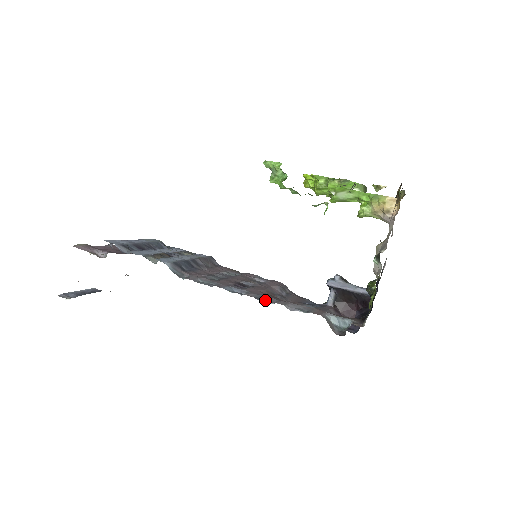
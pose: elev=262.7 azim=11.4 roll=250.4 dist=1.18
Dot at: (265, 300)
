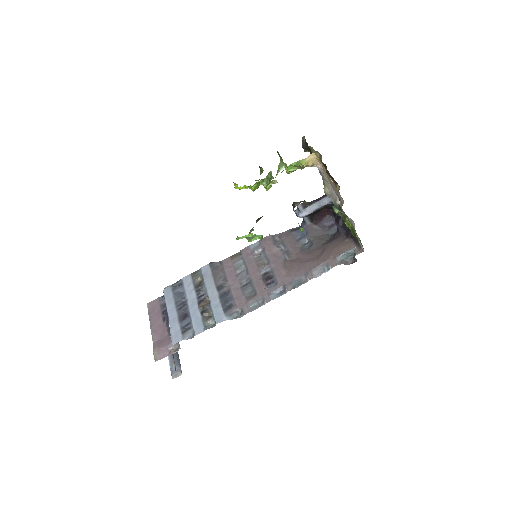
Dot at: (300, 284)
